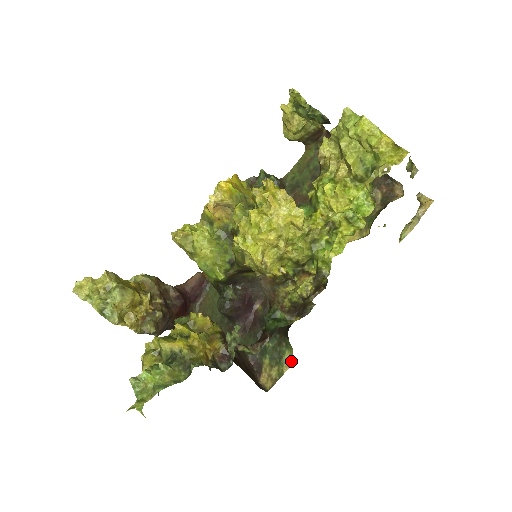
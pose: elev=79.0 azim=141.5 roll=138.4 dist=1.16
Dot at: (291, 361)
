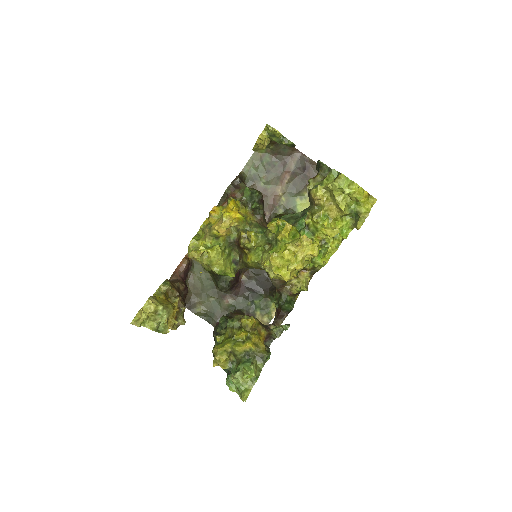
Dot at: occluded
